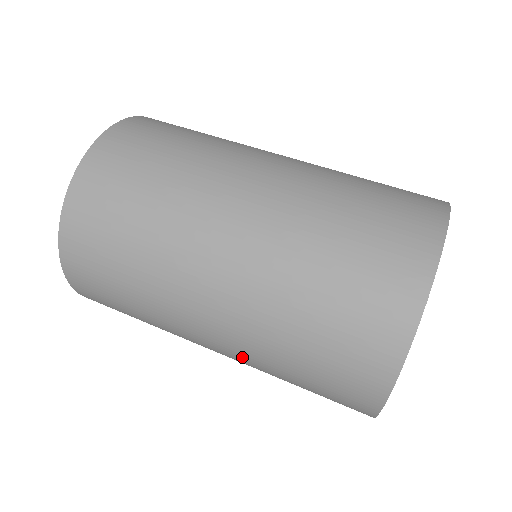
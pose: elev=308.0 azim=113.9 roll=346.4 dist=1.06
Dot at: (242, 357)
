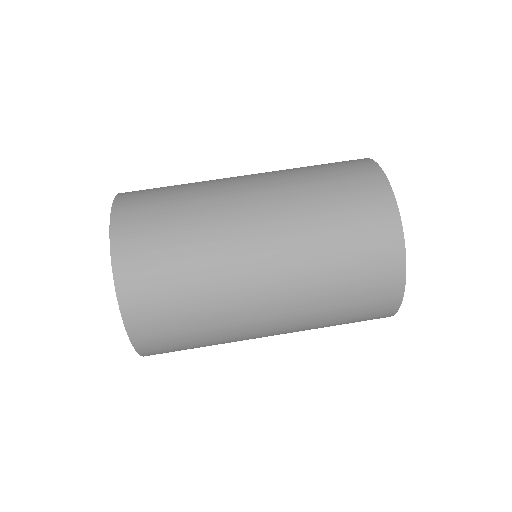
Dot at: occluded
